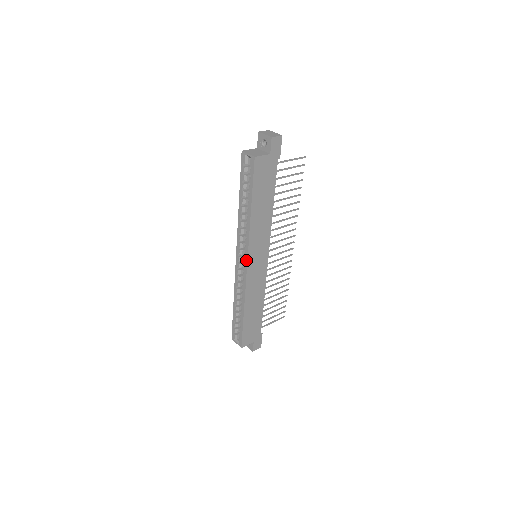
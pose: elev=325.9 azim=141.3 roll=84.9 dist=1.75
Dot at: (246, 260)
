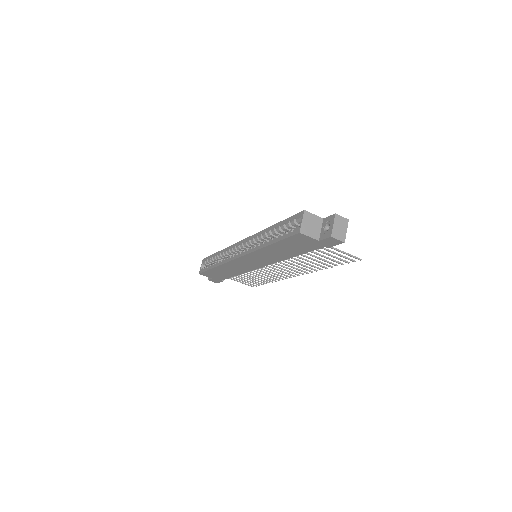
Dot at: (240, 255)
